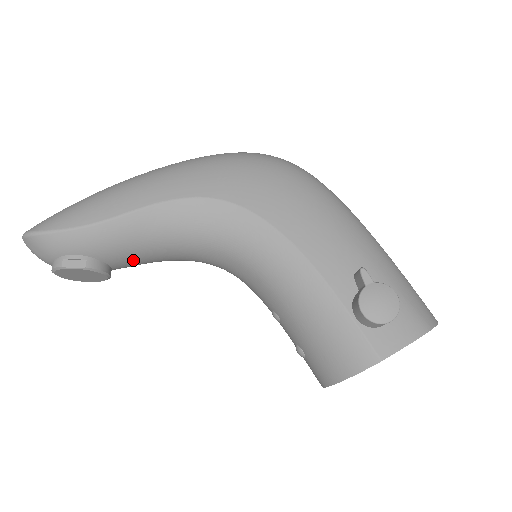
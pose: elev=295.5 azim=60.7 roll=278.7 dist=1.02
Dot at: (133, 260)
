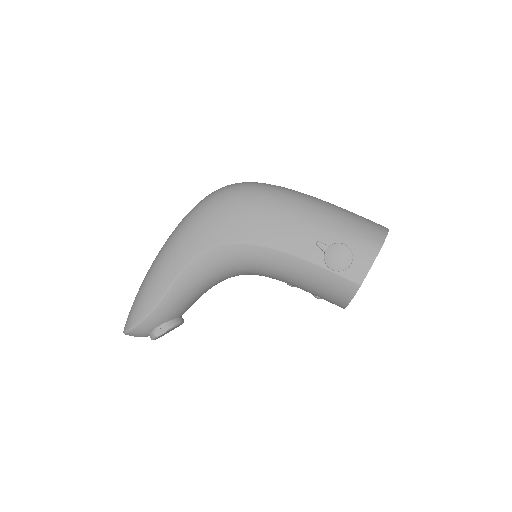
Dot at: (189, 306)
